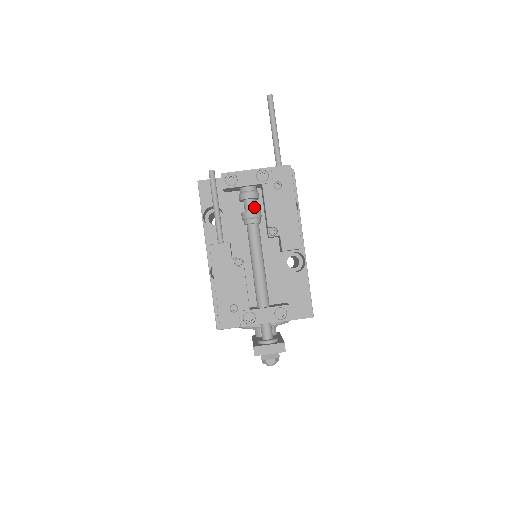
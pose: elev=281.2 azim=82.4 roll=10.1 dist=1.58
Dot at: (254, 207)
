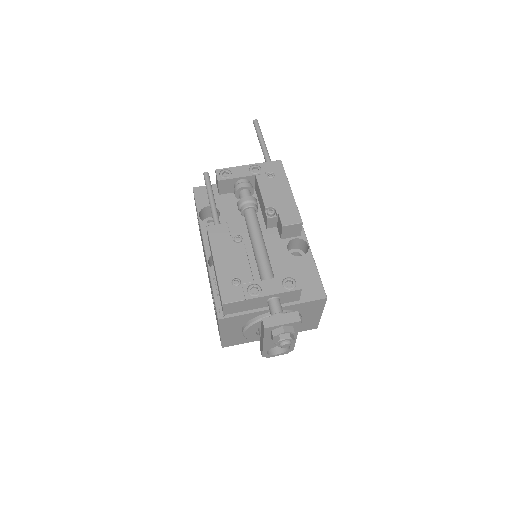
Dot at: occluded
